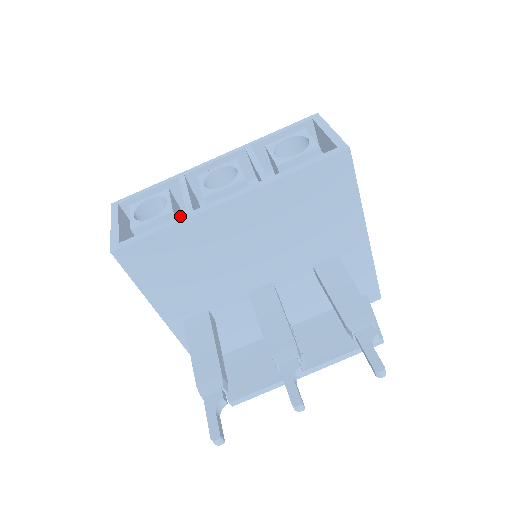
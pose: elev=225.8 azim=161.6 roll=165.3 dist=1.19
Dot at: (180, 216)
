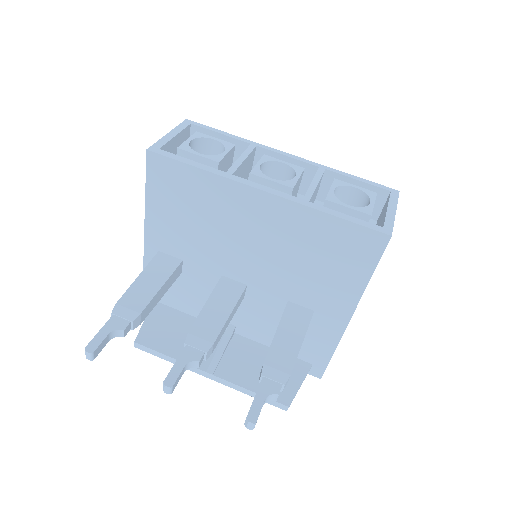
Dot at: (219, 170)
